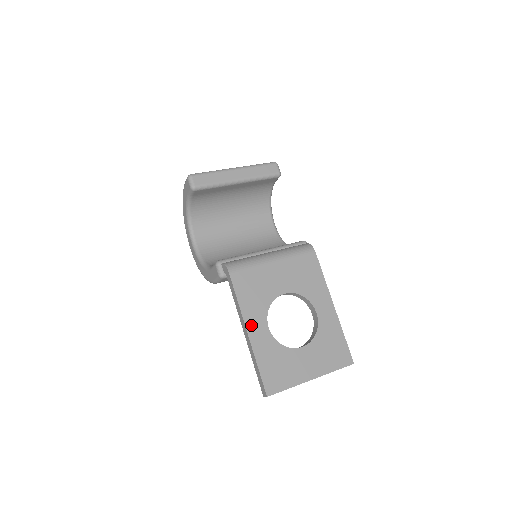
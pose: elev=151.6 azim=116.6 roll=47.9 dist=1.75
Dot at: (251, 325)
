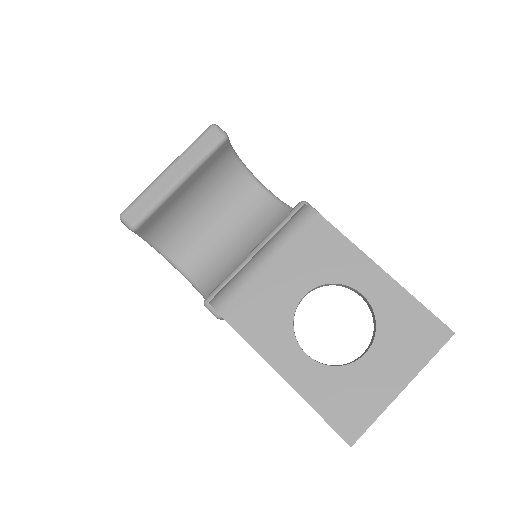
Dot at: (281, 364)
